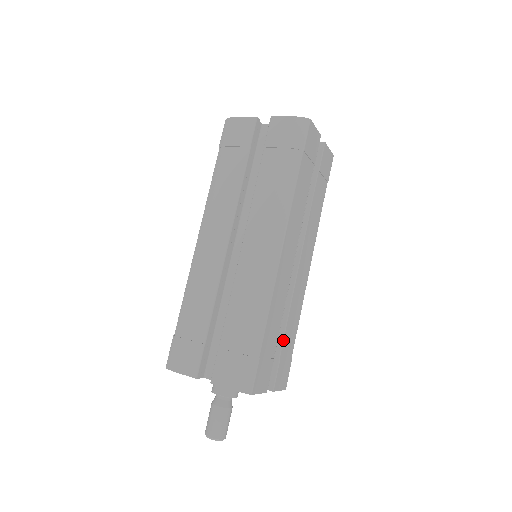
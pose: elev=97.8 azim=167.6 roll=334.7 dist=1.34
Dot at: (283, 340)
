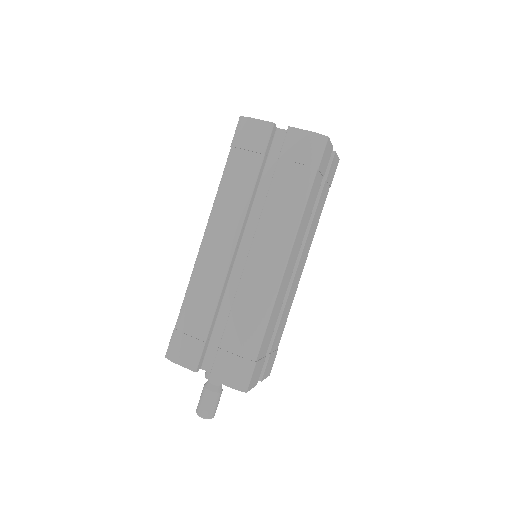
Dot at: (274, 337)
